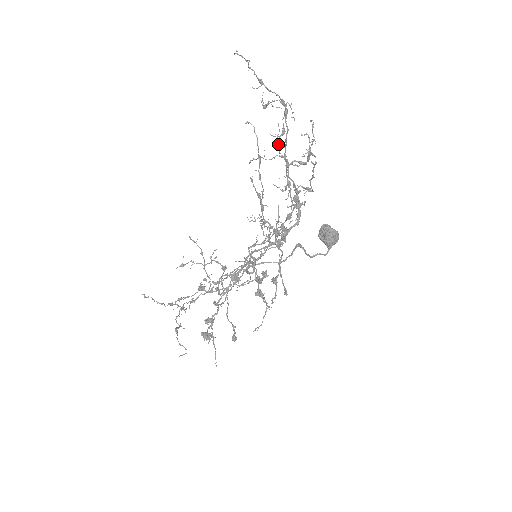
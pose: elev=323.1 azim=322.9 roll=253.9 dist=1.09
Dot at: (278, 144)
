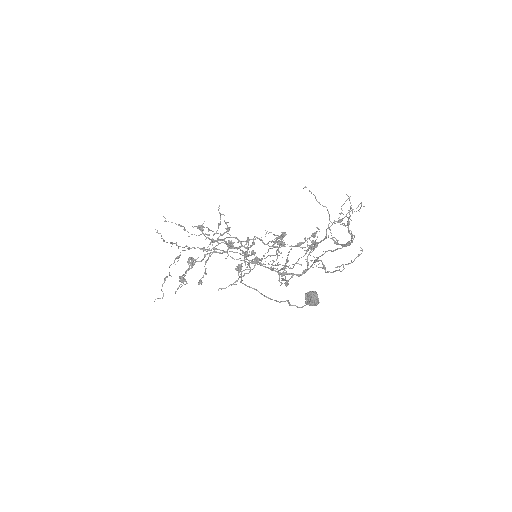
Dot at: (330, 226)
